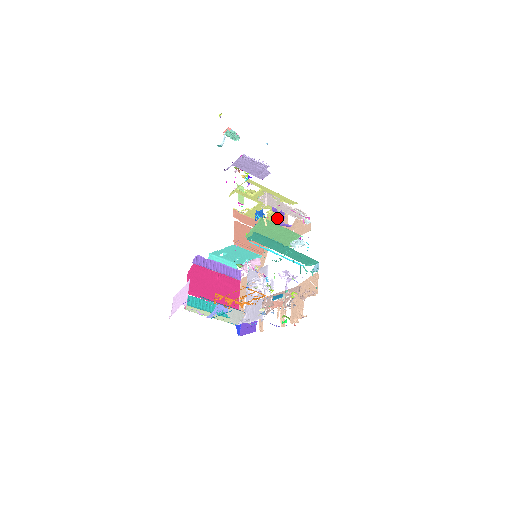
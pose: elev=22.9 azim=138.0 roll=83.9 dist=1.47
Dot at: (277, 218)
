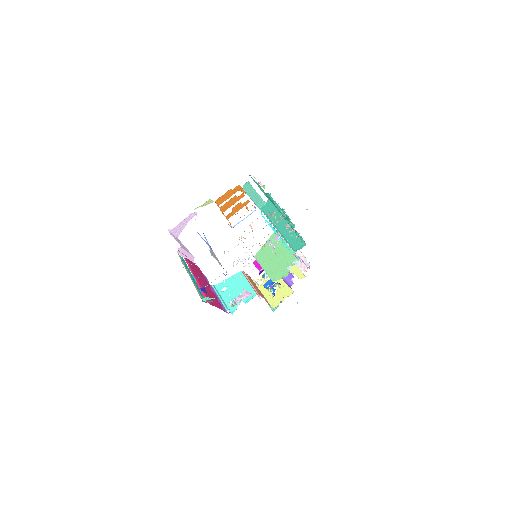
Dot at: (284, 281)
